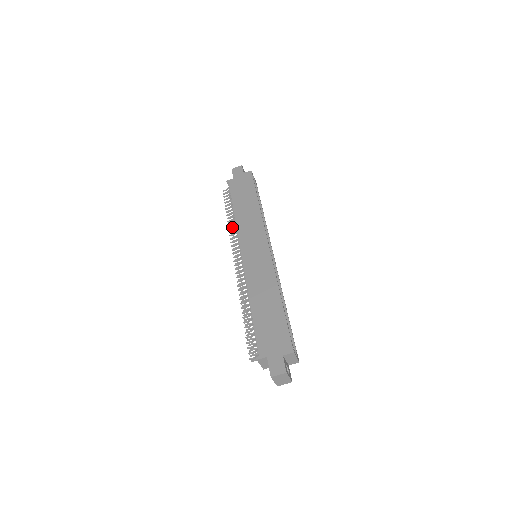
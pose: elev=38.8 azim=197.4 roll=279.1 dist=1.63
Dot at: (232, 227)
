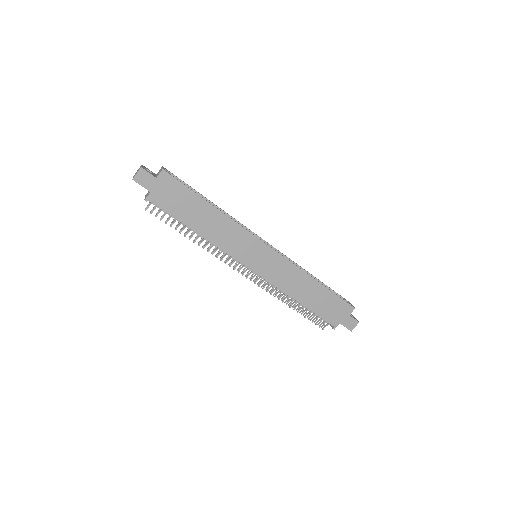
Dot at: (206, 245)
